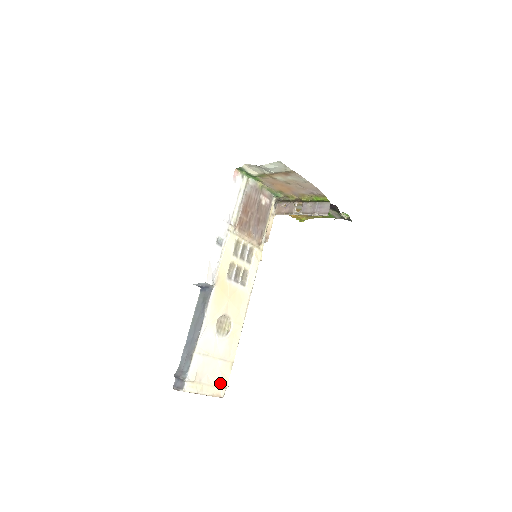
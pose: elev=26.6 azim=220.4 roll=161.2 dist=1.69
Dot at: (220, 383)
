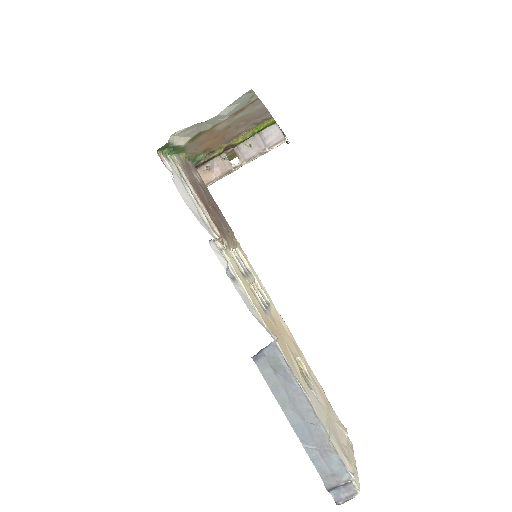
Dot at: (345, 435)
